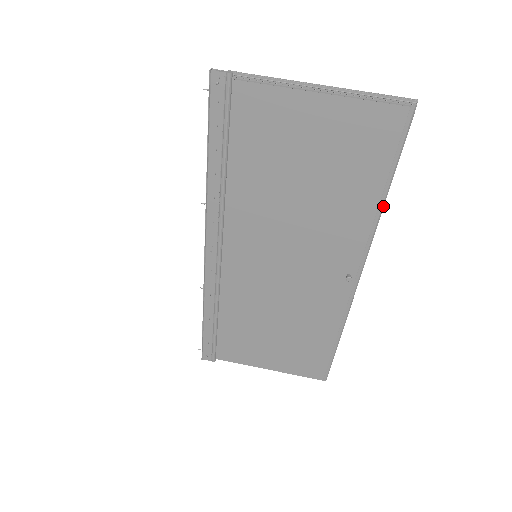
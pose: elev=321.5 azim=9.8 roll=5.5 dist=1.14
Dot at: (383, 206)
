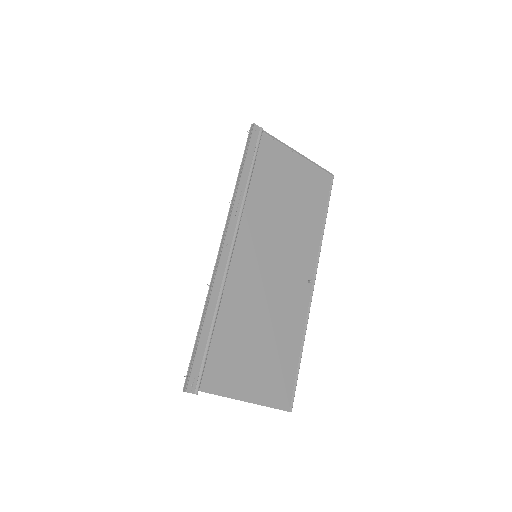
Dot at: occluded
